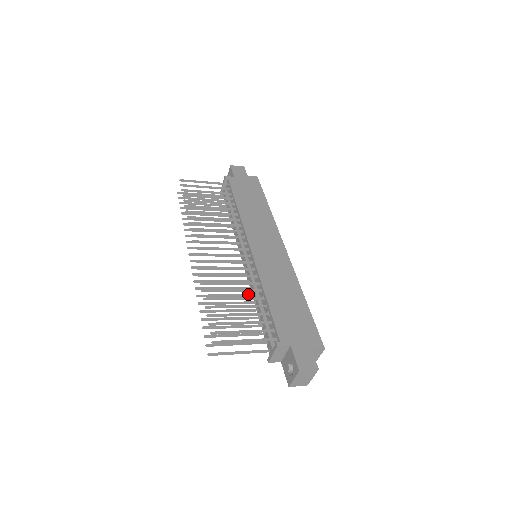
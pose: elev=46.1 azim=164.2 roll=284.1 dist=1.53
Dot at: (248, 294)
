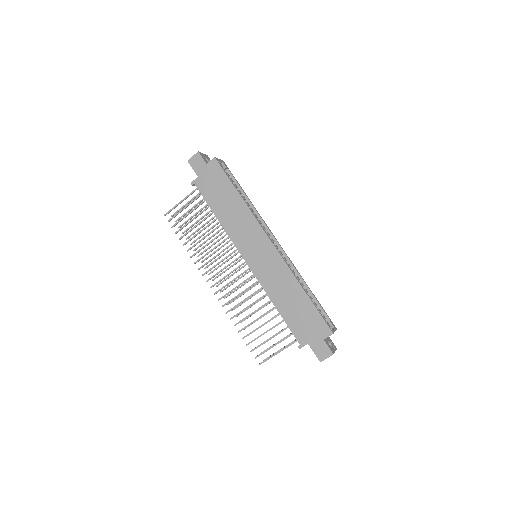
Dot at: occluded
